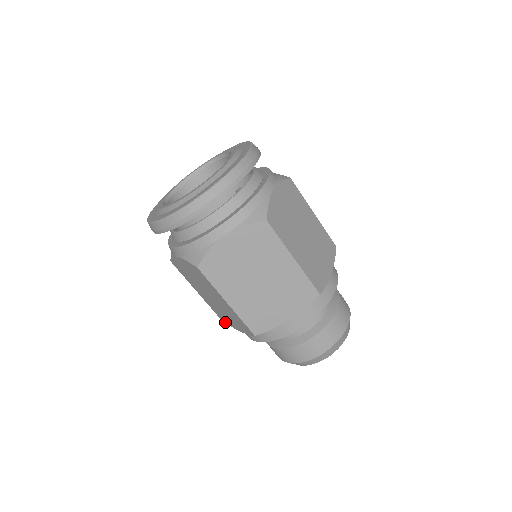
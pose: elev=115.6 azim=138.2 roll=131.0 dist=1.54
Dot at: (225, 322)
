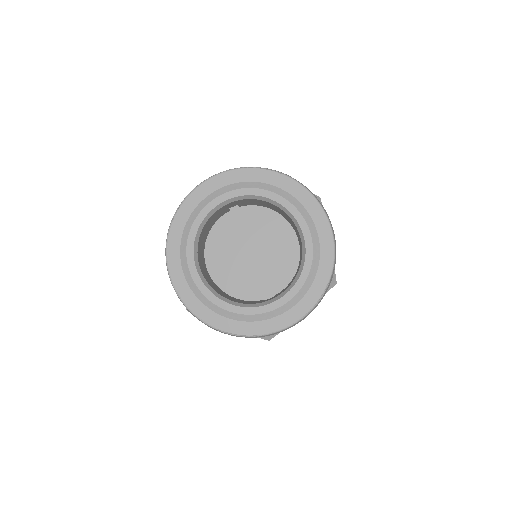
Dot at: occluded
